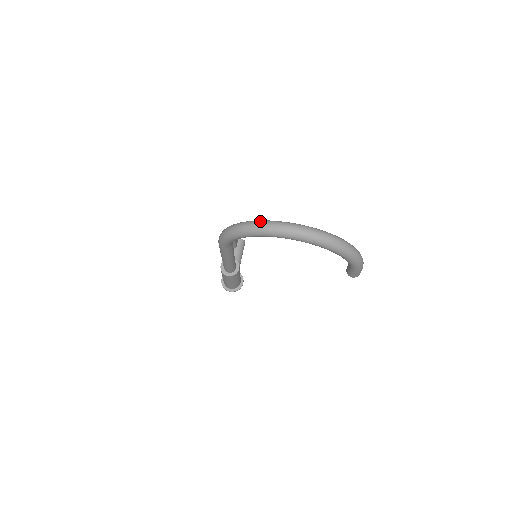
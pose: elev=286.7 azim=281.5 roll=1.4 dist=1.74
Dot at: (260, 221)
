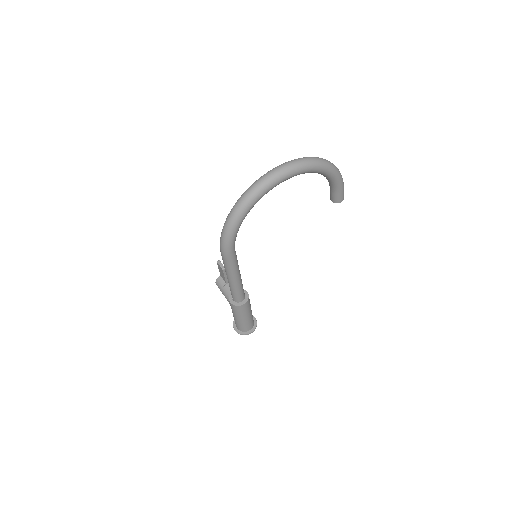
Dot at: (249, 187)
